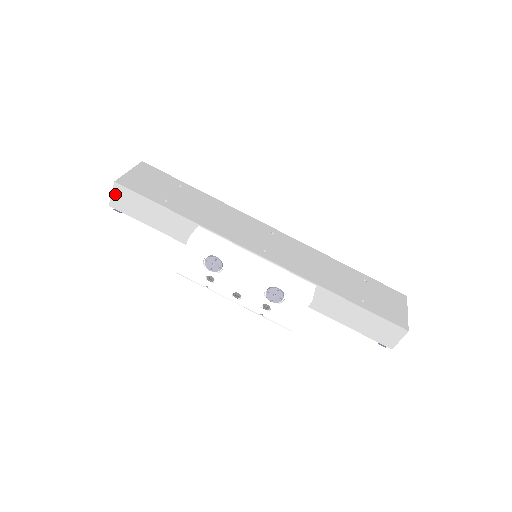
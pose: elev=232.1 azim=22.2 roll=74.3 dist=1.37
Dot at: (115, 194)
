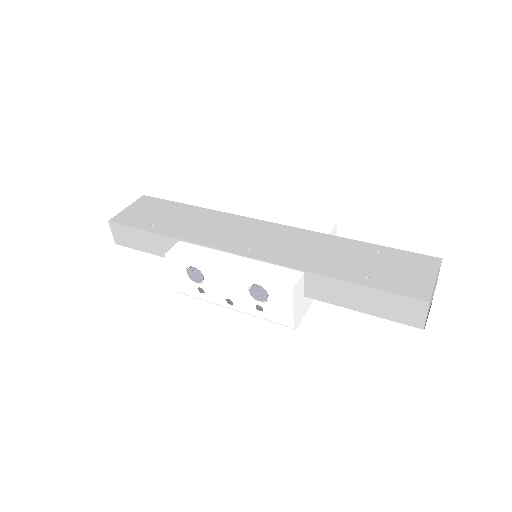
Dot at: (114, 232)
